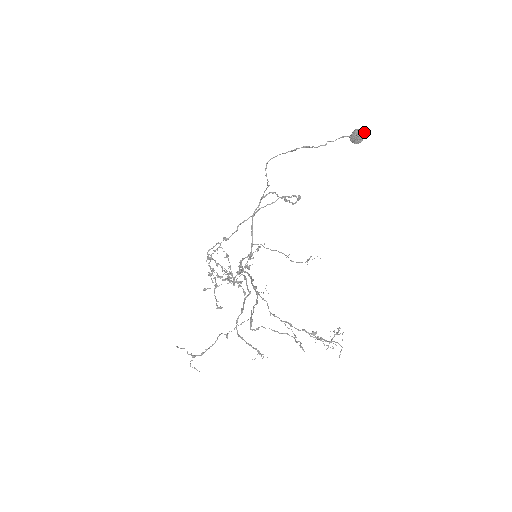
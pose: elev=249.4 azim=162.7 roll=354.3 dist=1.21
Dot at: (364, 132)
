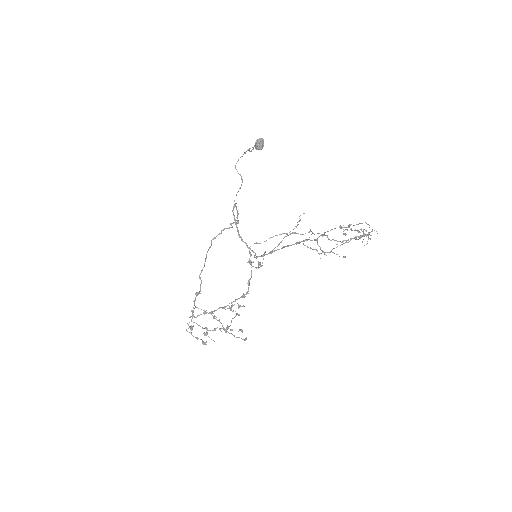
Dot at: (262, 139)
